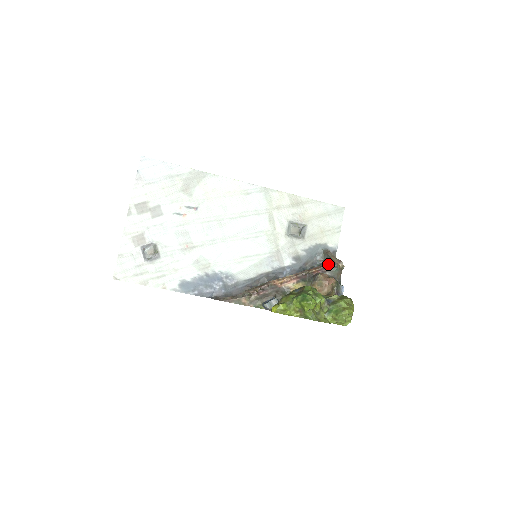
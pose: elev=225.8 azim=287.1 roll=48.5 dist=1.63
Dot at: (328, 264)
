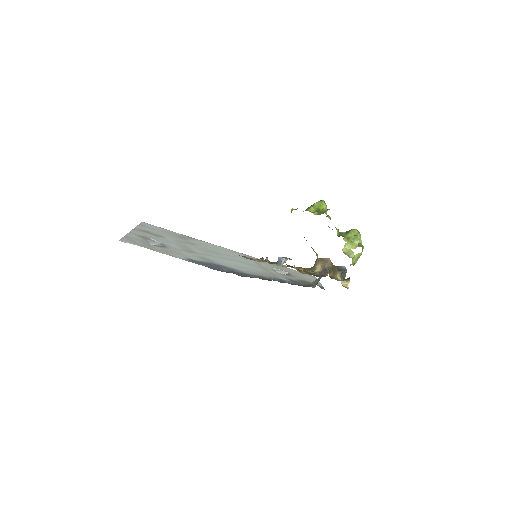
Dot at: occluded
